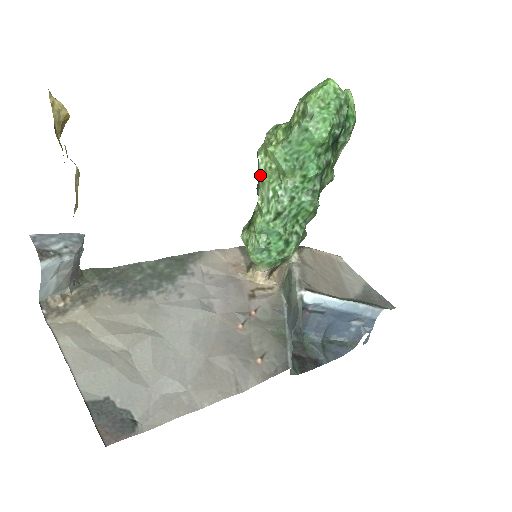
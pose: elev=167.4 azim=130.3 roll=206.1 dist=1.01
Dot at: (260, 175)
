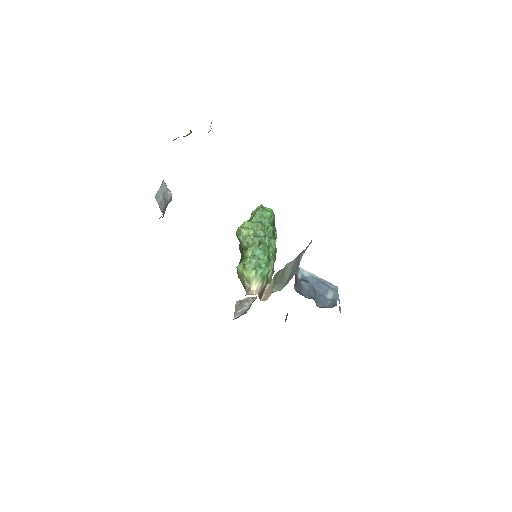
Dot at: (242, 235)
